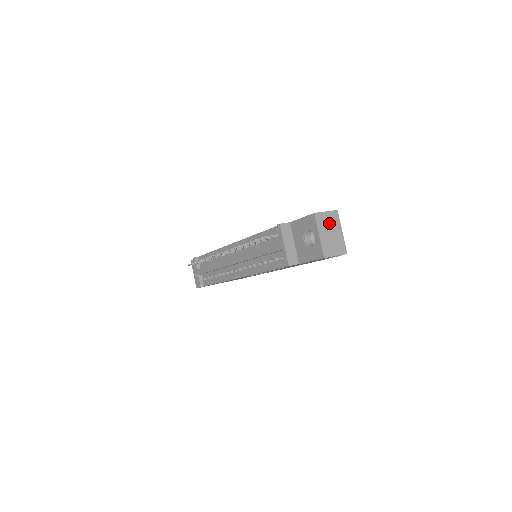
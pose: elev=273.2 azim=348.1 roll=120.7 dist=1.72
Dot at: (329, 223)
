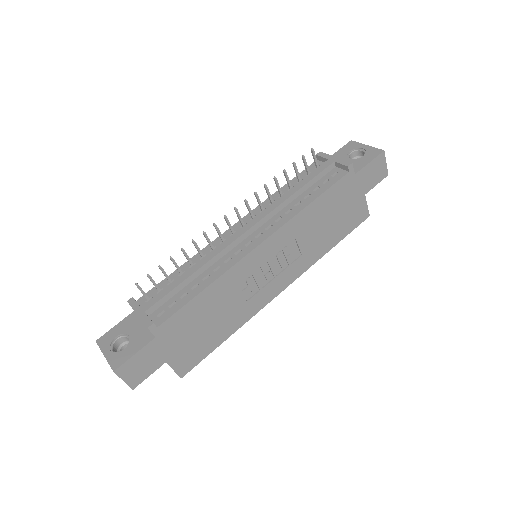
Dot at: occluded
